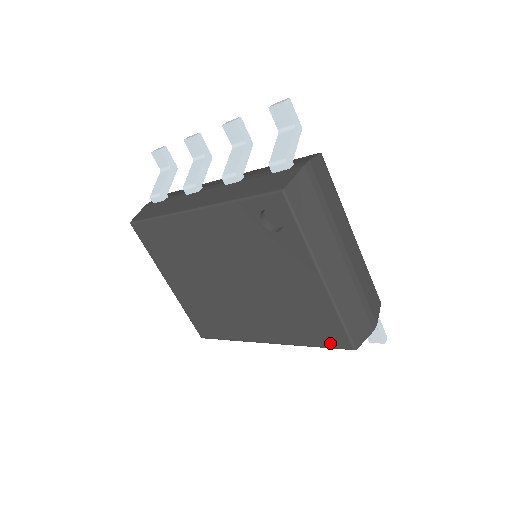
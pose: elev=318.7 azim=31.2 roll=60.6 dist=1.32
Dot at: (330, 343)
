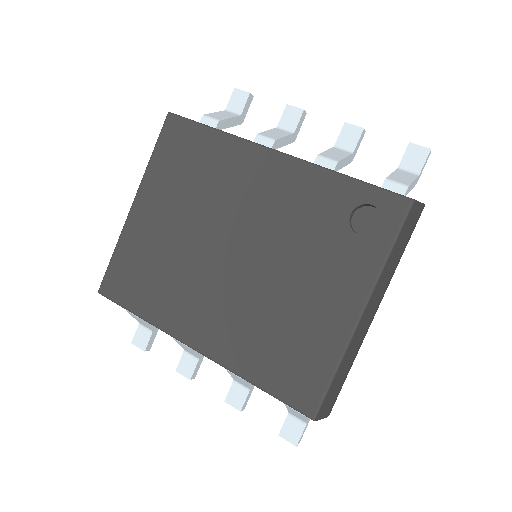
Dot at: (289, 394)
